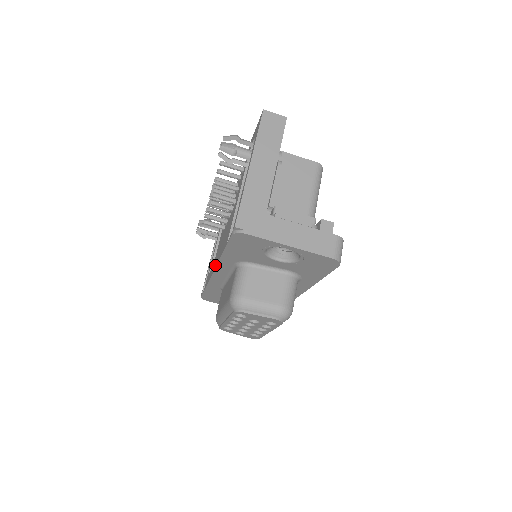
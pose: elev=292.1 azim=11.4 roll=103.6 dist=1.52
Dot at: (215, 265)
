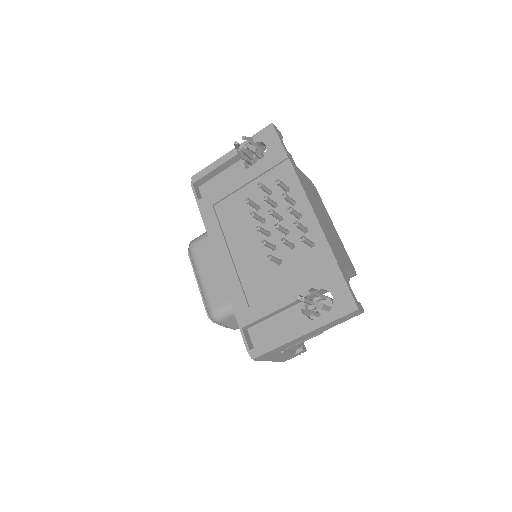
Dot at: (223, 267)
